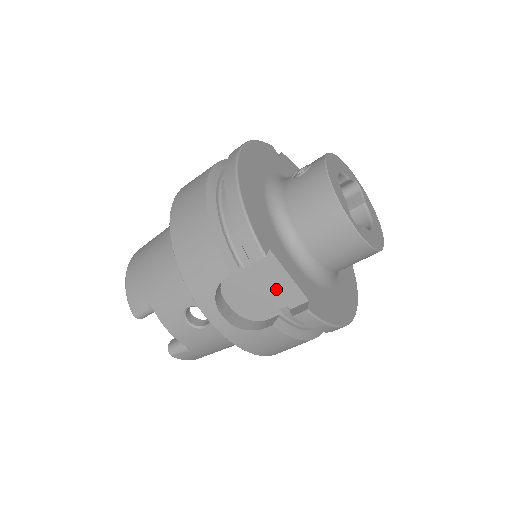
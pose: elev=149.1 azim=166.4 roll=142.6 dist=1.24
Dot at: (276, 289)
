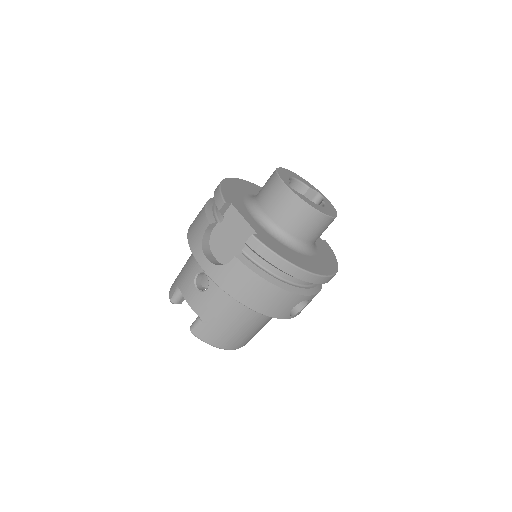
Dot at: (239, 233)
